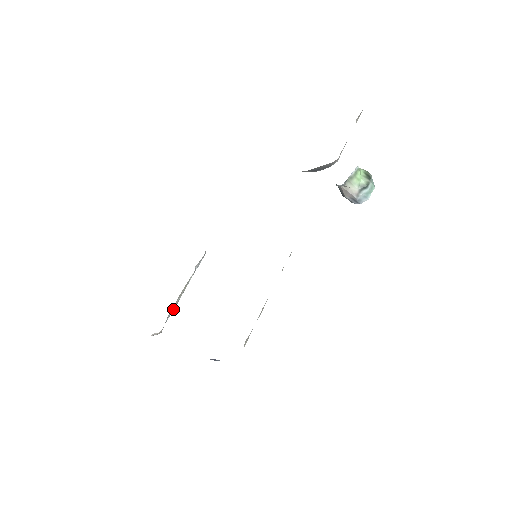
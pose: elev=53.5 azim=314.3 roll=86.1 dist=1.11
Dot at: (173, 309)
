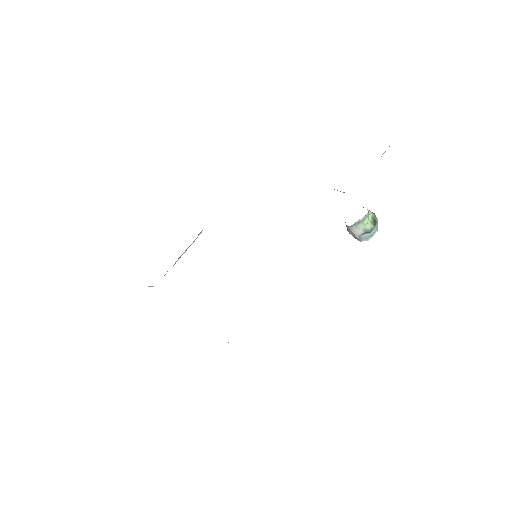
Dot at: occluded
